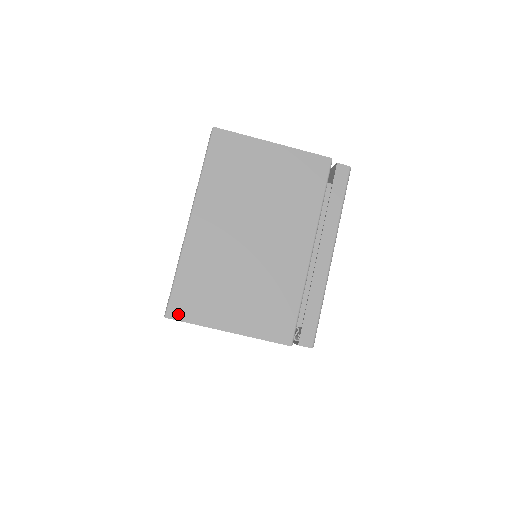
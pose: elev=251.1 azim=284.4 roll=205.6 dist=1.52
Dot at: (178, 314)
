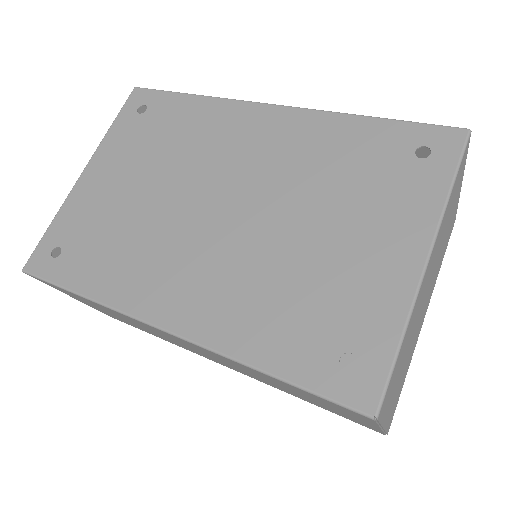
Dot at: (382, 412)
